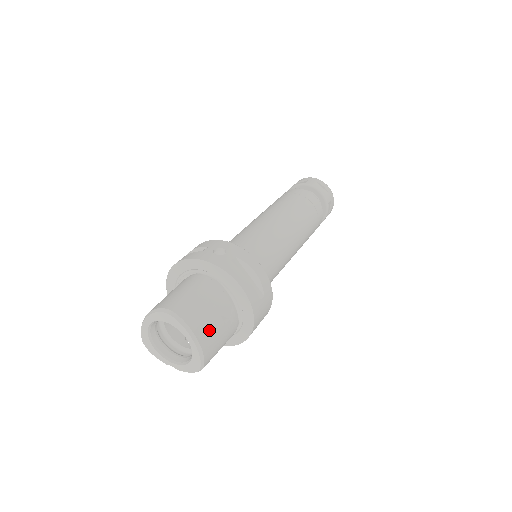
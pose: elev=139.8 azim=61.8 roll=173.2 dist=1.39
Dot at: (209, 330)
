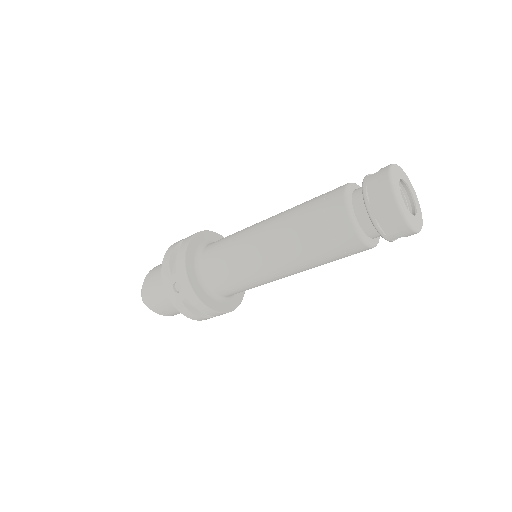
Dot at: (172, 313)
